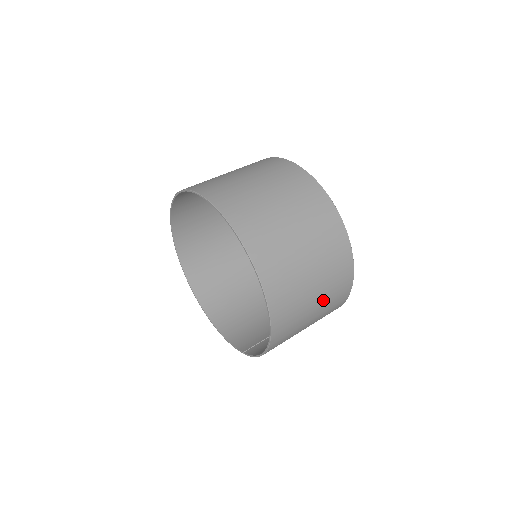
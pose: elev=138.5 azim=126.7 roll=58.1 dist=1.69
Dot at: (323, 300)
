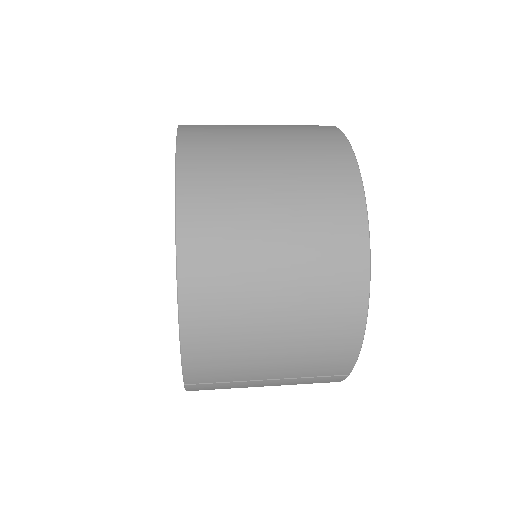
Dot at: (296, 244)
